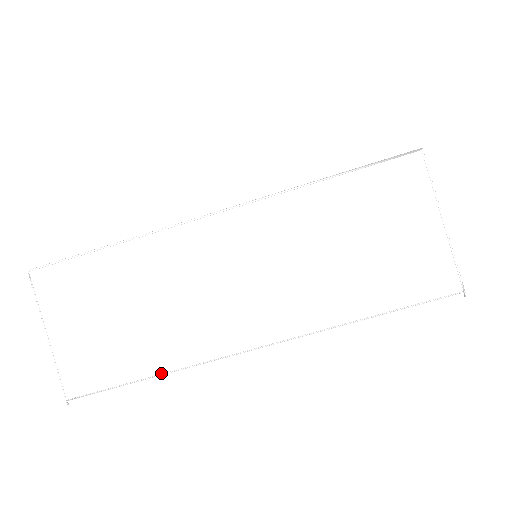
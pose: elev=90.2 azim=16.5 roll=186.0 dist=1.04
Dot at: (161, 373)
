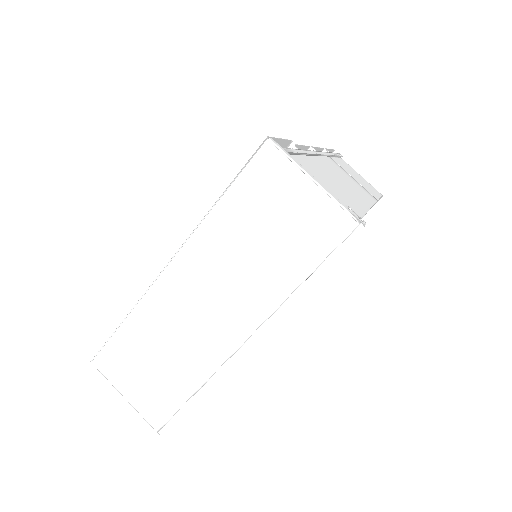
Dot at: (198, 388)
